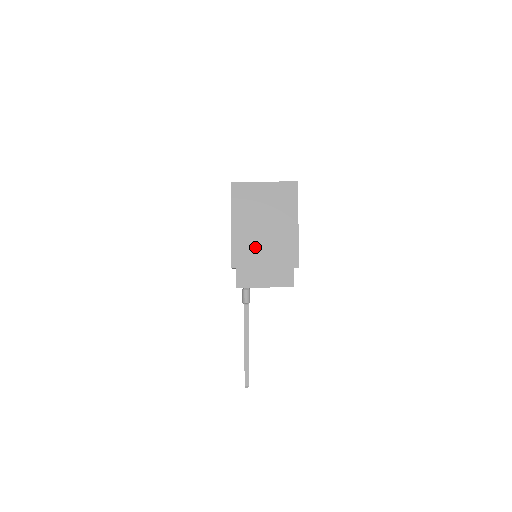
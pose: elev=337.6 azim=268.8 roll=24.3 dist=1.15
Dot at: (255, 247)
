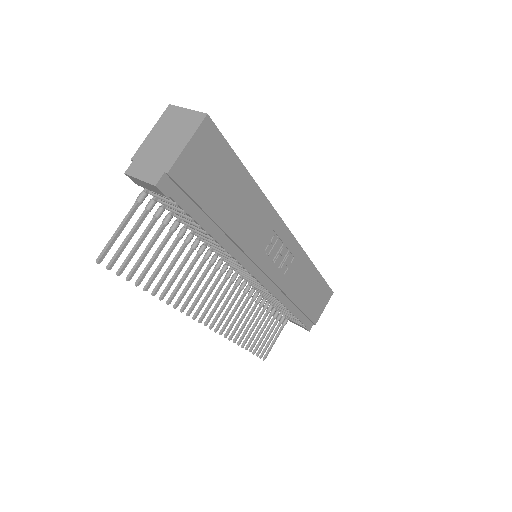
Dot at: (153, 150)
